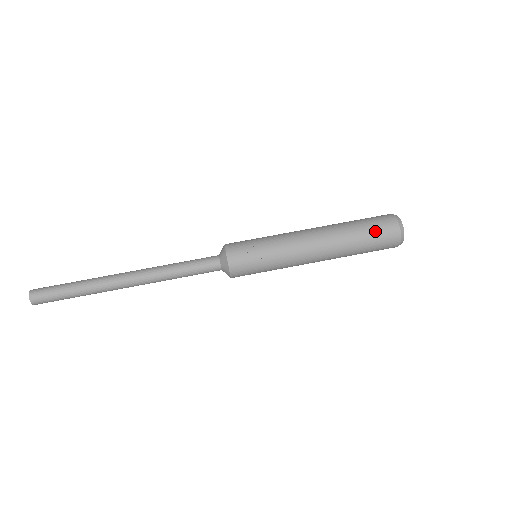
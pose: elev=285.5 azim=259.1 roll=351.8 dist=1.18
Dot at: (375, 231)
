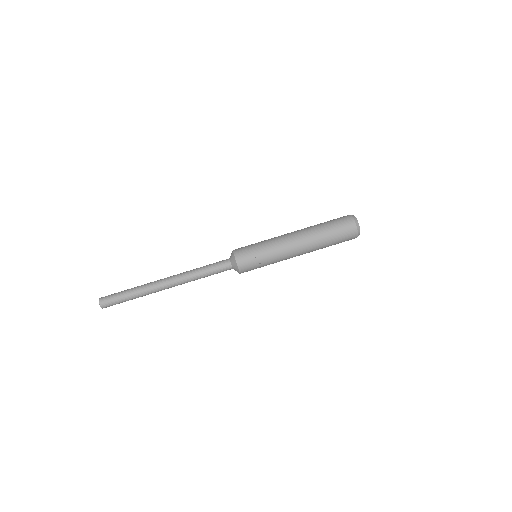
Dot at: (340, 235)
